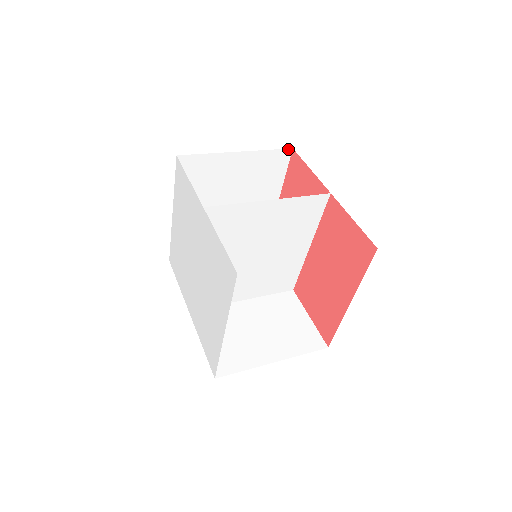
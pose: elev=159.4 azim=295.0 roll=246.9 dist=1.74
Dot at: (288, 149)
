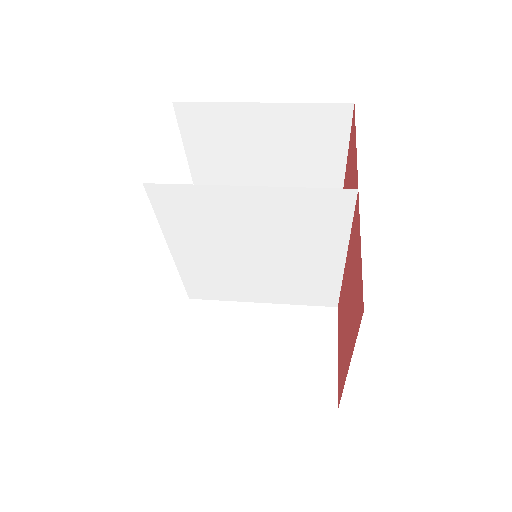
Dot at: (346, 103)
